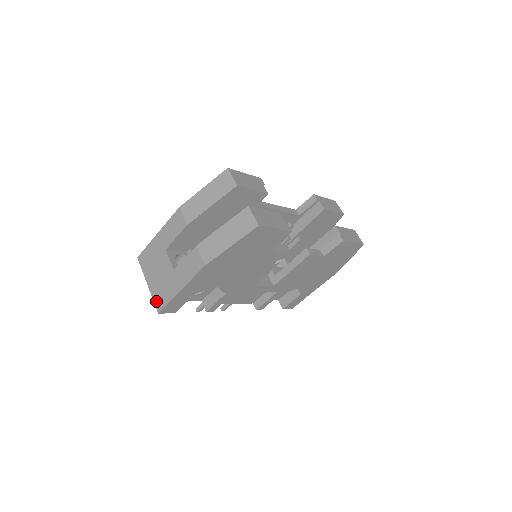
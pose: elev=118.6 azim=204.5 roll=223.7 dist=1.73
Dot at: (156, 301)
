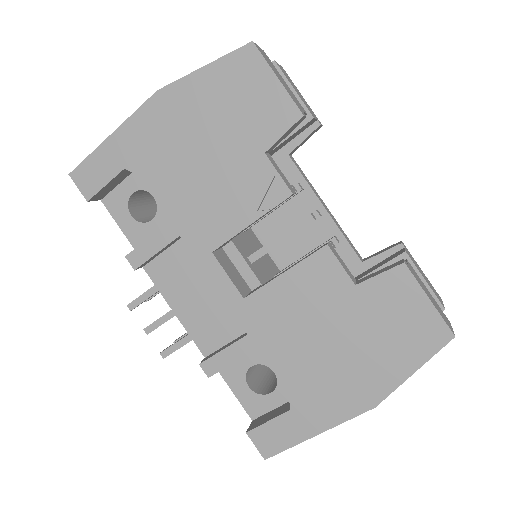
Dot at: occluded
